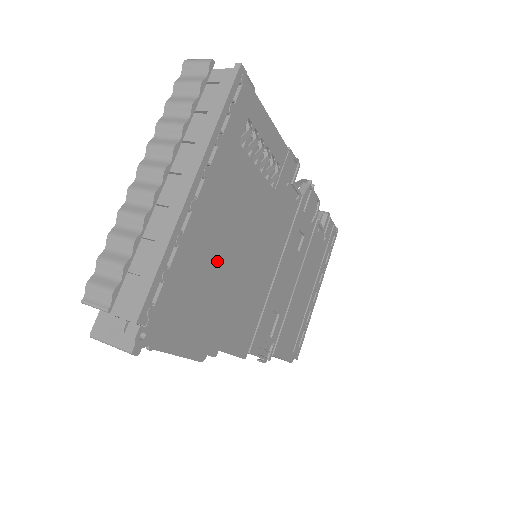
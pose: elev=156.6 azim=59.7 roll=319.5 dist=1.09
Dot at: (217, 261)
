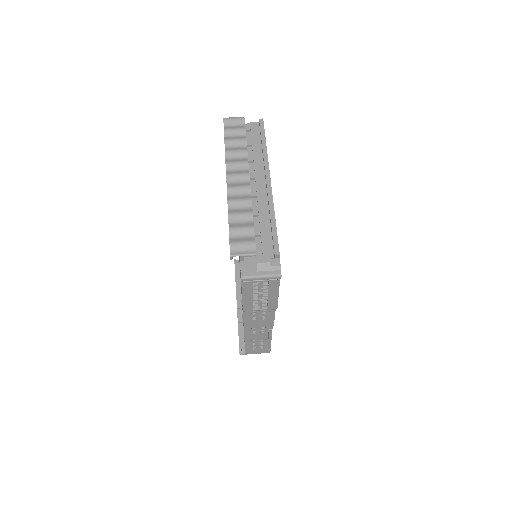
Dot at: occluded
